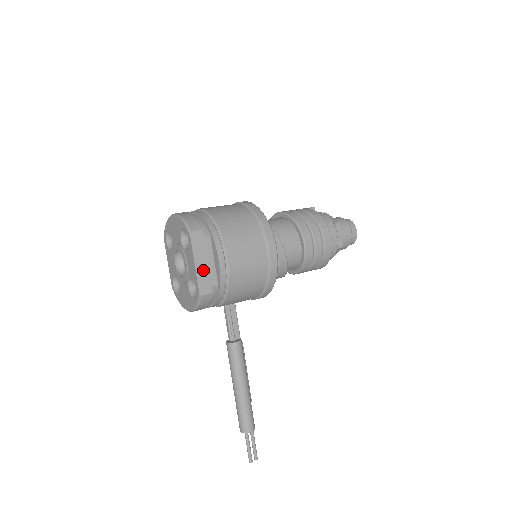
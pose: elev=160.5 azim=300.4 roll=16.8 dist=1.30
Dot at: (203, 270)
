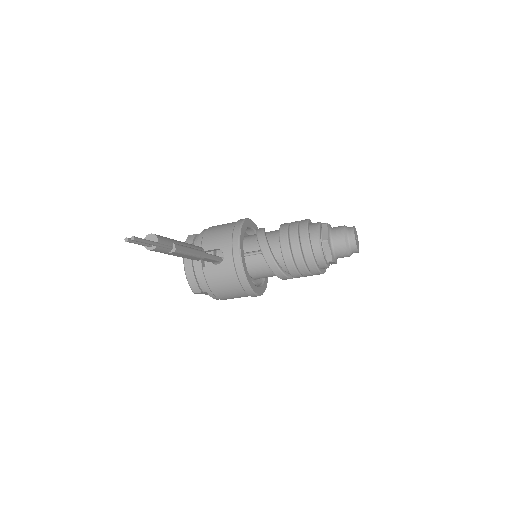
Dot at: occluded
